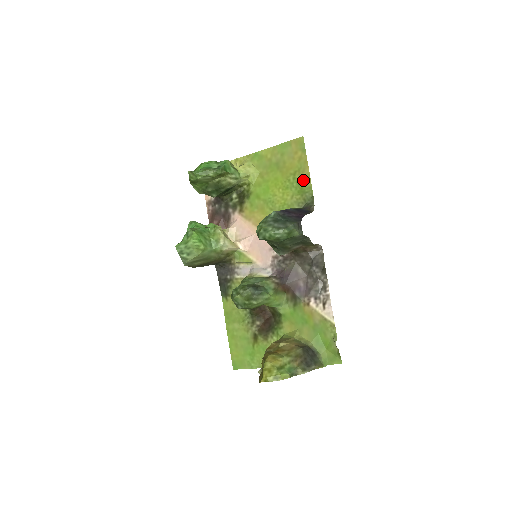
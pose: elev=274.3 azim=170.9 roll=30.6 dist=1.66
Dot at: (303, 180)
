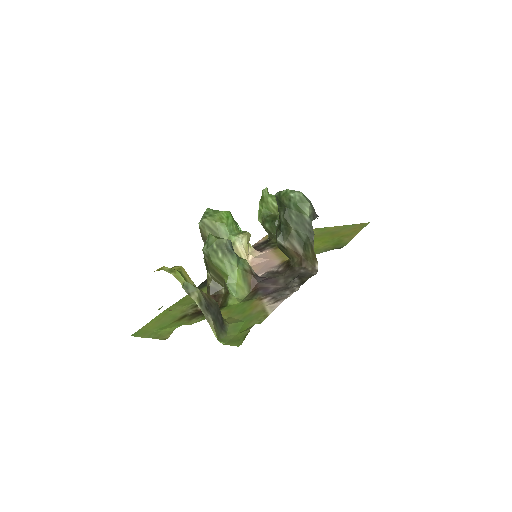
Dot at: (345, 239)
